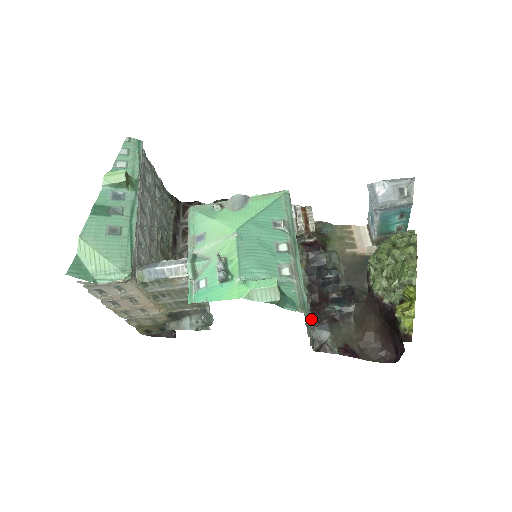
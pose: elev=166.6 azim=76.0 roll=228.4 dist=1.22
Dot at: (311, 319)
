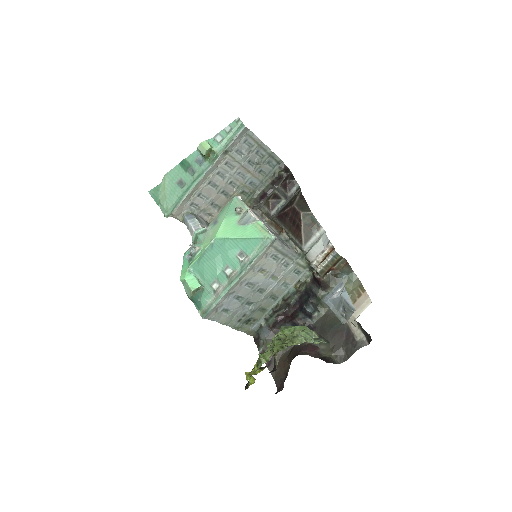
Dot at: (267, 320)
